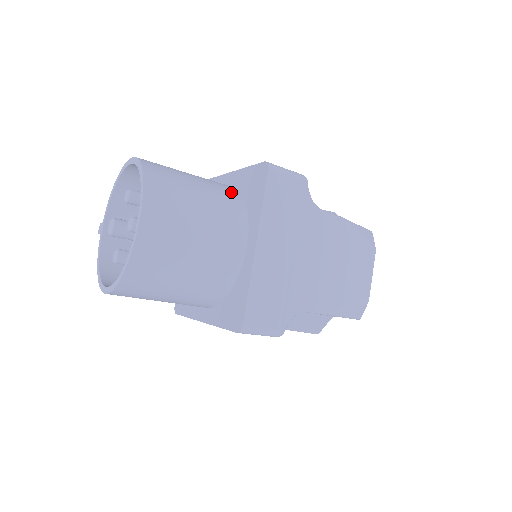
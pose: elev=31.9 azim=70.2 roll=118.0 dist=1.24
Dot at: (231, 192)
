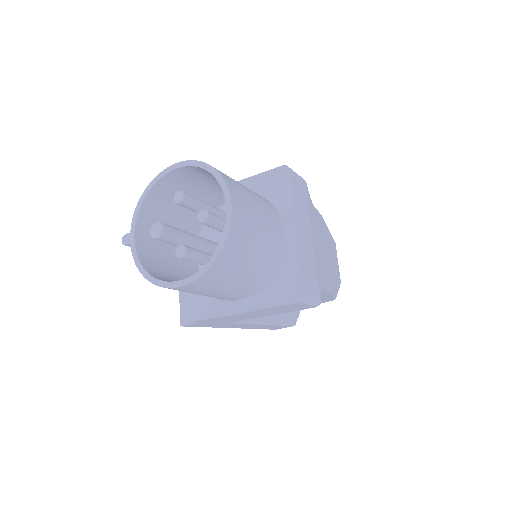
Dot at: occluded
